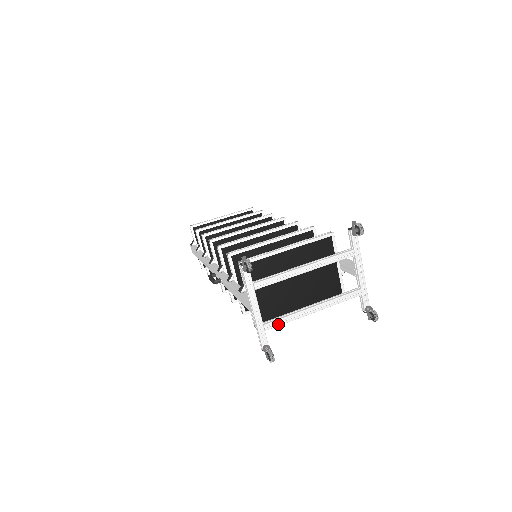
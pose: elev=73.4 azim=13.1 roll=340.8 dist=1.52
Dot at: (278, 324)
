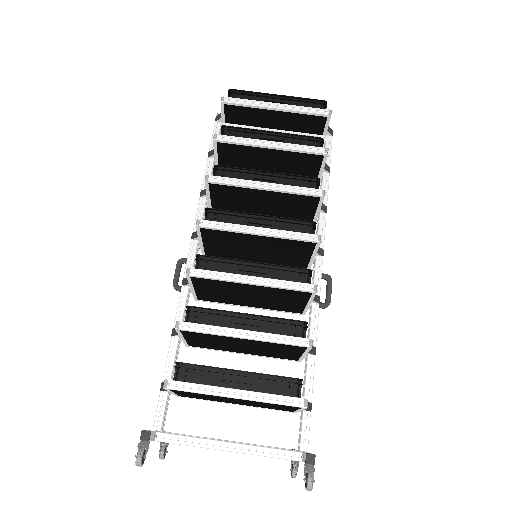
Dot at: occluded
